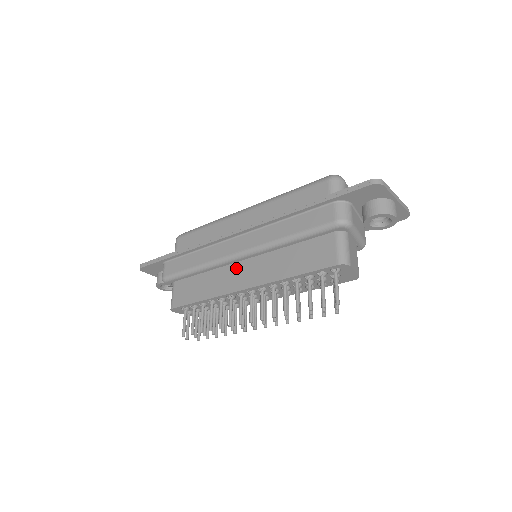
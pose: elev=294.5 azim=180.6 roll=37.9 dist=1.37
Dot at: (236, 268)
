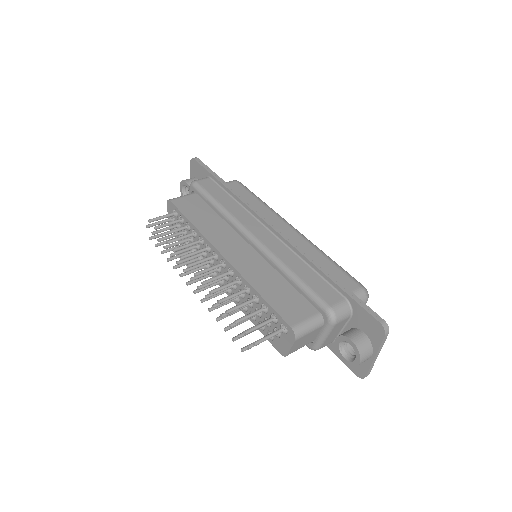
Dot at: (238, 241)
